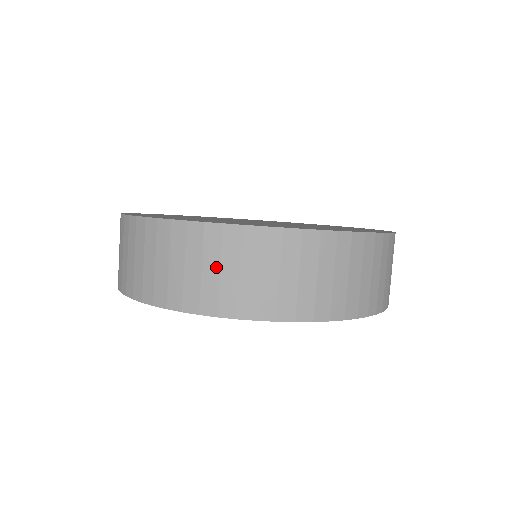
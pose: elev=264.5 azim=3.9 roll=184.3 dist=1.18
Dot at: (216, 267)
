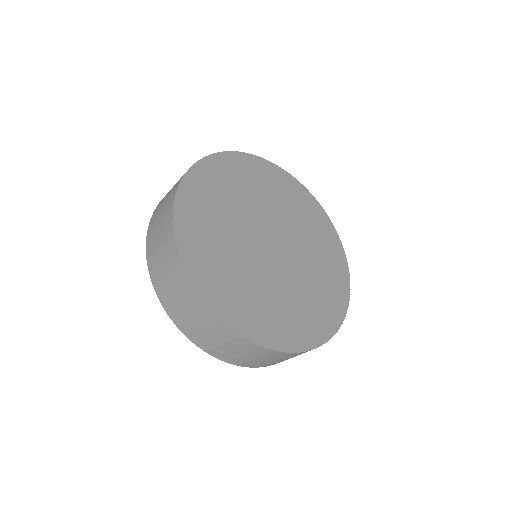
Dot at: (184, 304)
